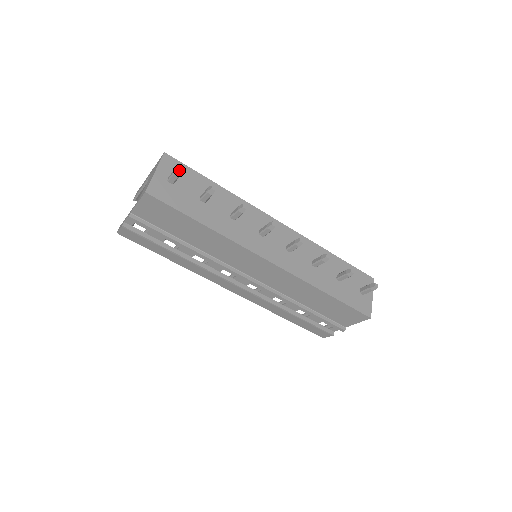
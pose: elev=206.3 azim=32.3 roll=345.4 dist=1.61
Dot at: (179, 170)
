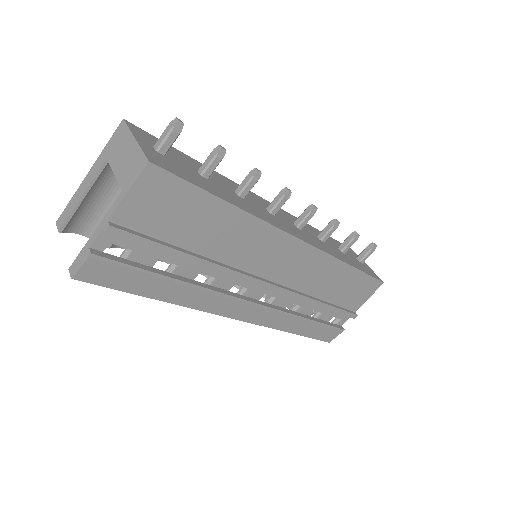
Dot at: (180, 123)
